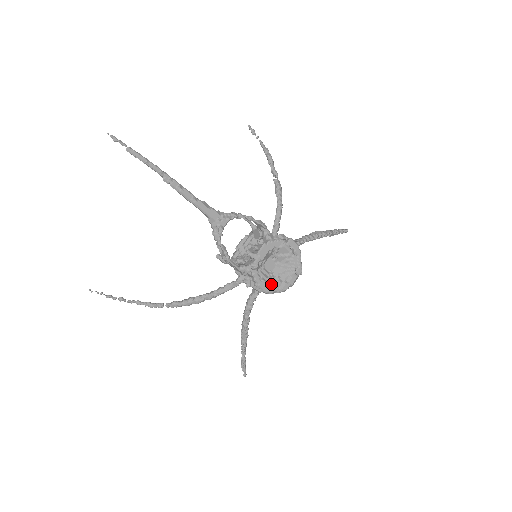
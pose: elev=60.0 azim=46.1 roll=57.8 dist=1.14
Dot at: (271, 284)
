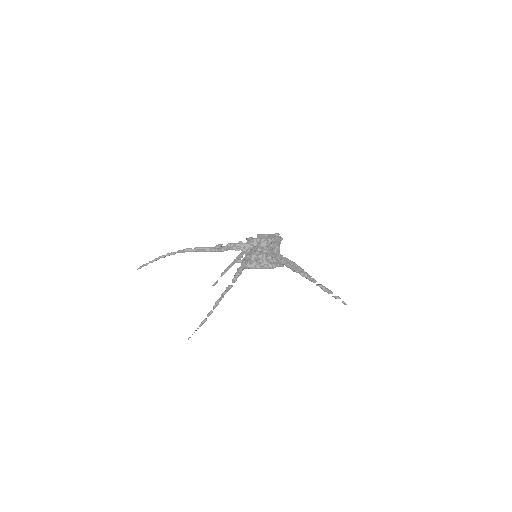
Dot at: occluded
